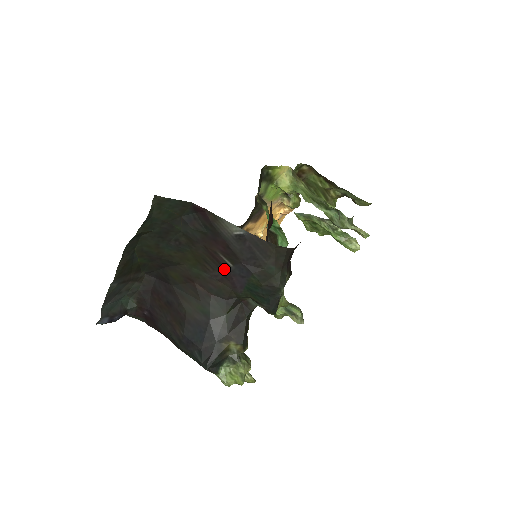
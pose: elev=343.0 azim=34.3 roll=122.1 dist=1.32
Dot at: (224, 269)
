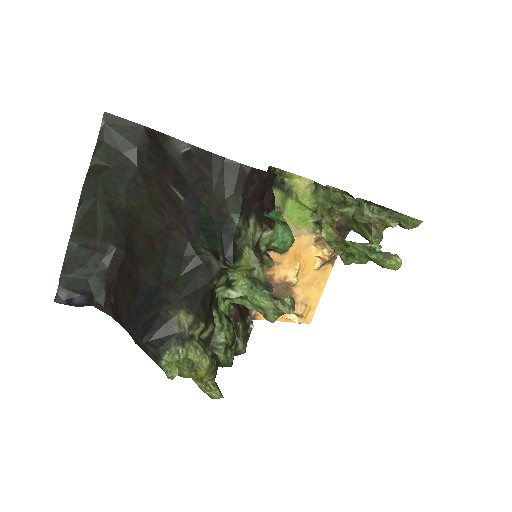
Dot at: (177, 208)
